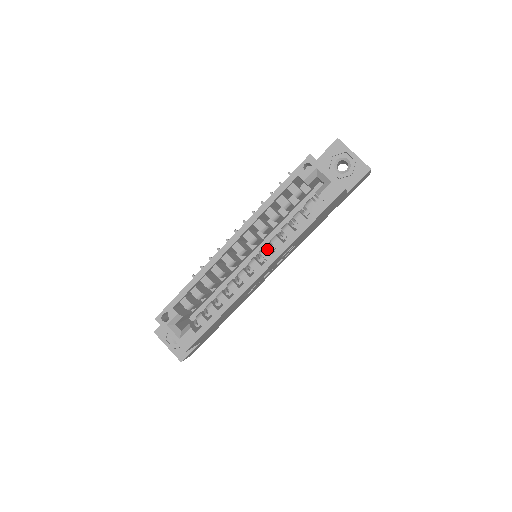
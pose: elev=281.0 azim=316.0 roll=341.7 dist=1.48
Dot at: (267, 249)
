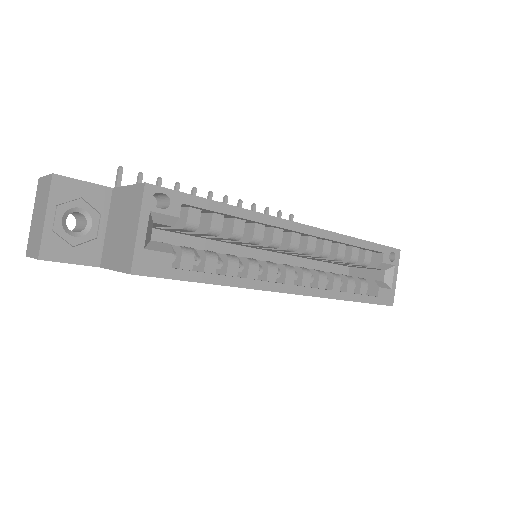
Dot at: (311, 275)
